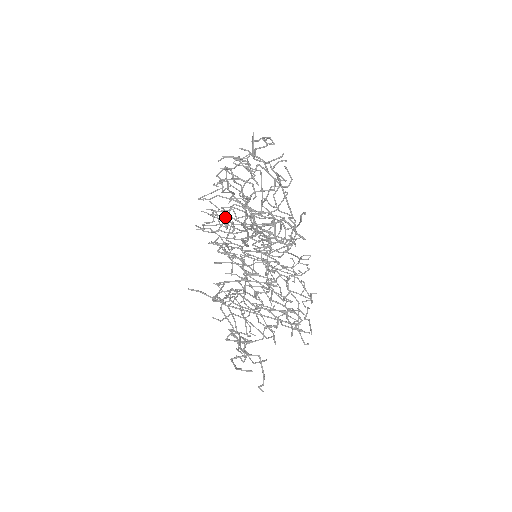
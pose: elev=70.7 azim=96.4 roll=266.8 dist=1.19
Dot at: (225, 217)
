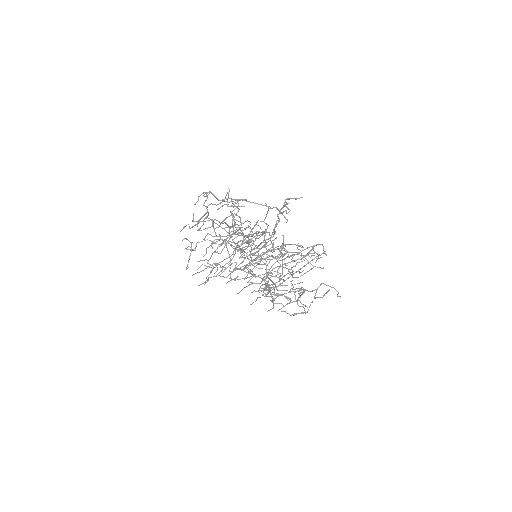
Dot at: (227, 250)
